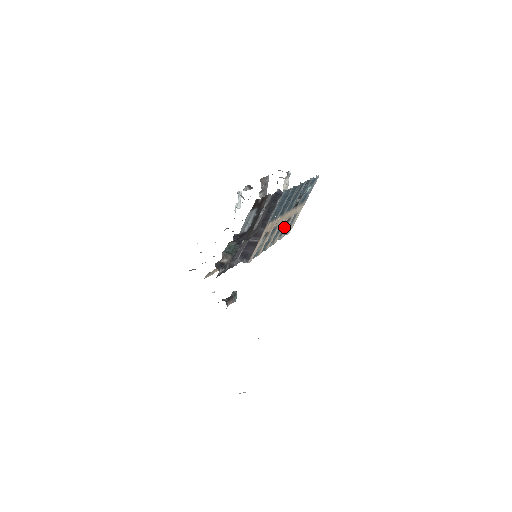
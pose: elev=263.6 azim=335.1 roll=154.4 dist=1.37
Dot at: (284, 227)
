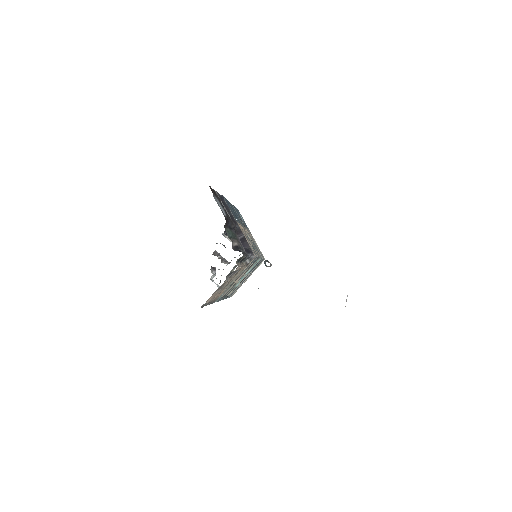
Dot at: occluded
